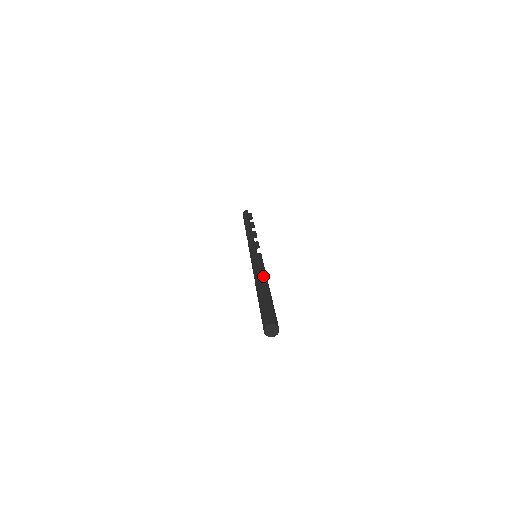
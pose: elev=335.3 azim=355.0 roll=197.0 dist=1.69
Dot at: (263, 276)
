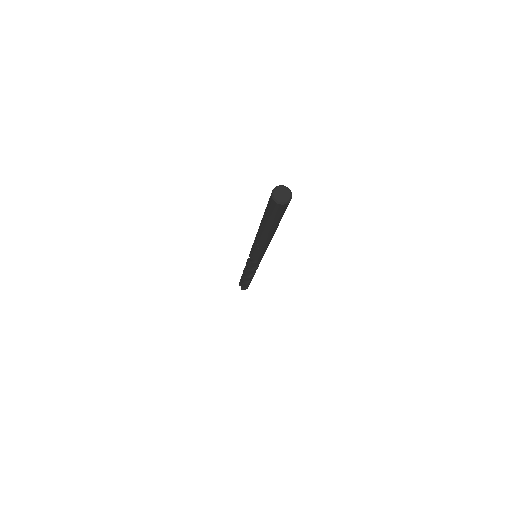
Dot at: occluded
